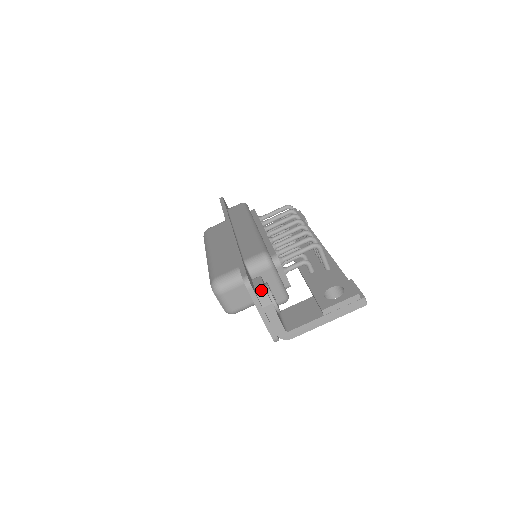
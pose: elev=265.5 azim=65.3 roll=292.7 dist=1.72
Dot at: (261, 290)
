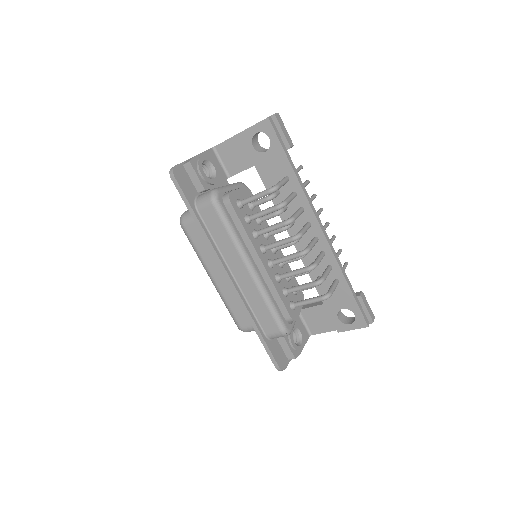
Dot at: (290, 356)
